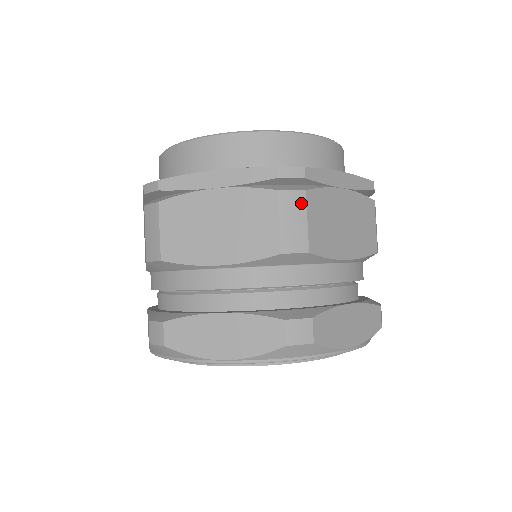
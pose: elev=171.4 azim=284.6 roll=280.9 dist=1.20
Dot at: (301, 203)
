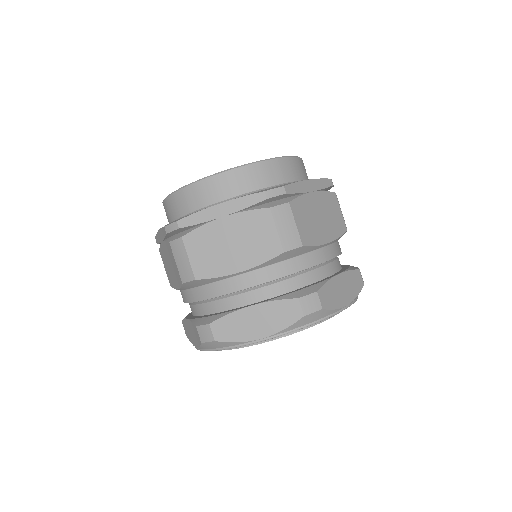
Dot at: (288, 212)
